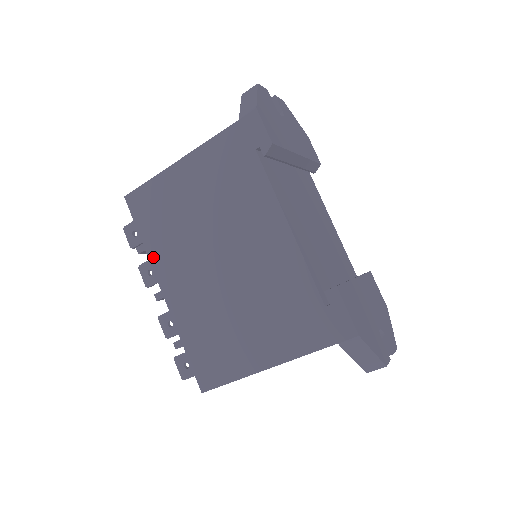
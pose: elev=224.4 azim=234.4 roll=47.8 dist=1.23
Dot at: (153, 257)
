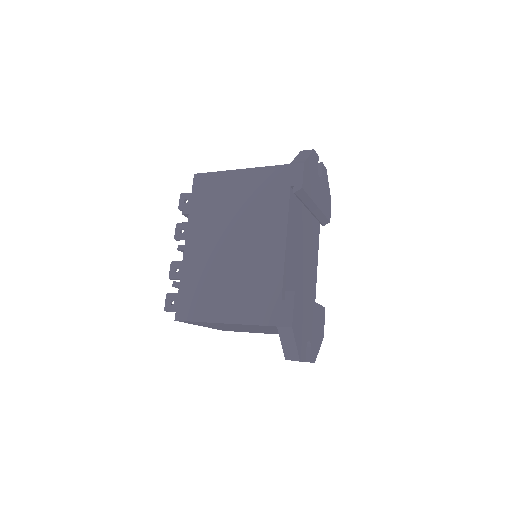
Dot at: (191, 220)
